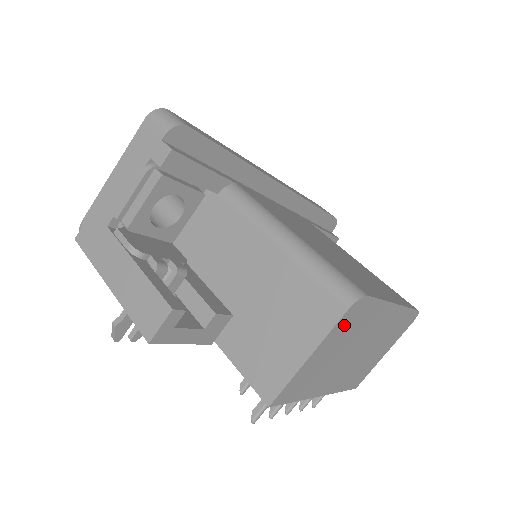
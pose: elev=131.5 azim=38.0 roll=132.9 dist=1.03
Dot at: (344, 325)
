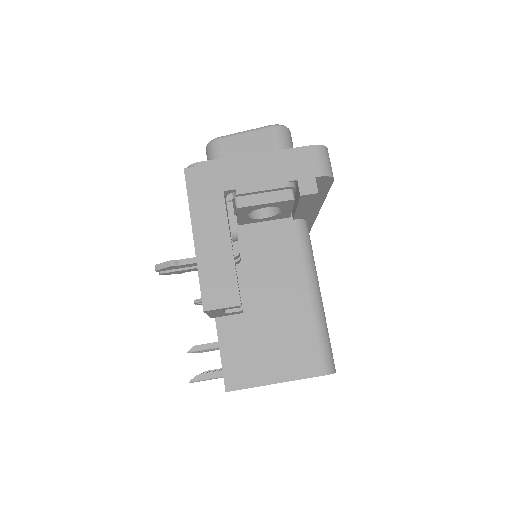
Dot at: occluded
